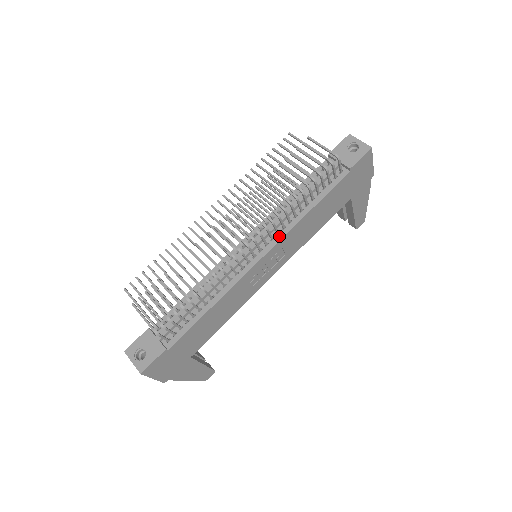
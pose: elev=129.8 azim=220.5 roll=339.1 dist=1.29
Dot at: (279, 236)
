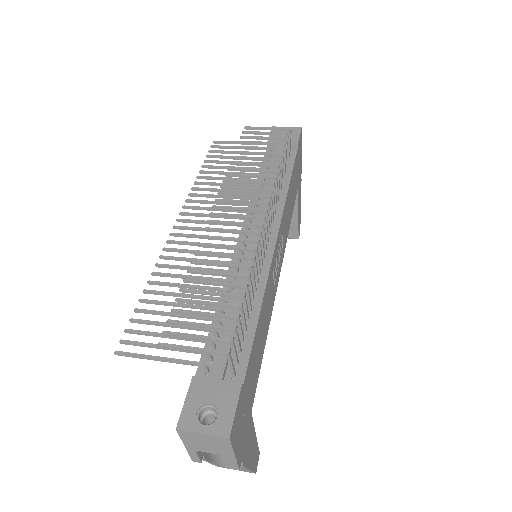
Dot at: (277, 215)
